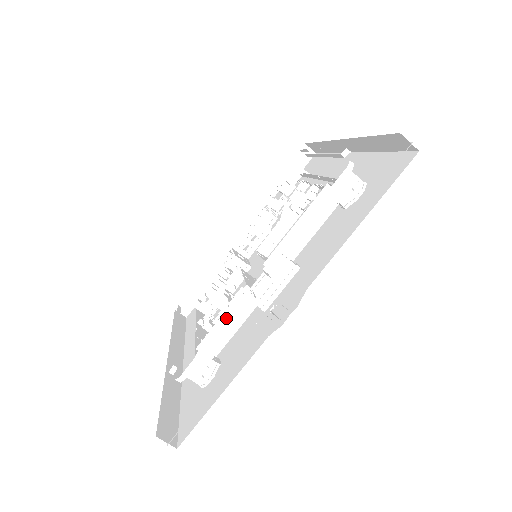
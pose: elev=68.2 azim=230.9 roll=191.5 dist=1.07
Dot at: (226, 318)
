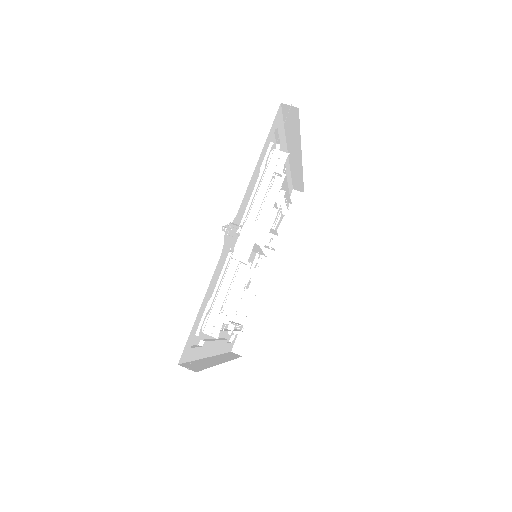
Dot at: (219, 276)
